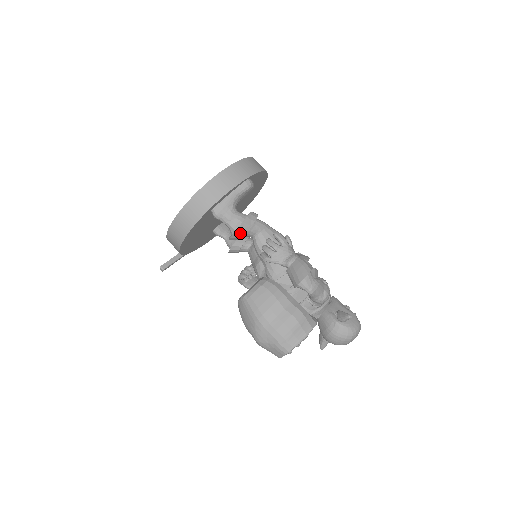
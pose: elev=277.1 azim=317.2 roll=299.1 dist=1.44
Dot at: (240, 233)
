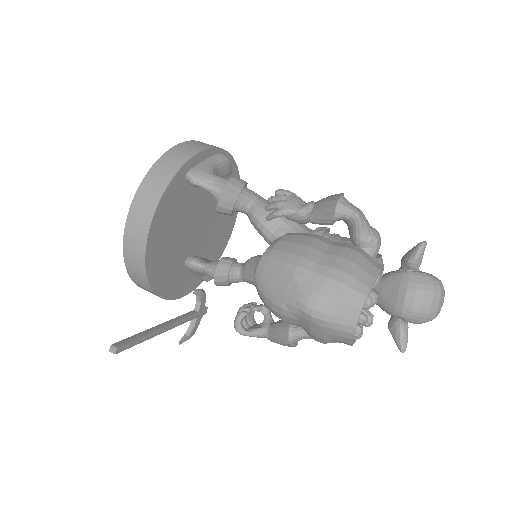
Dot at: (231, 191)
